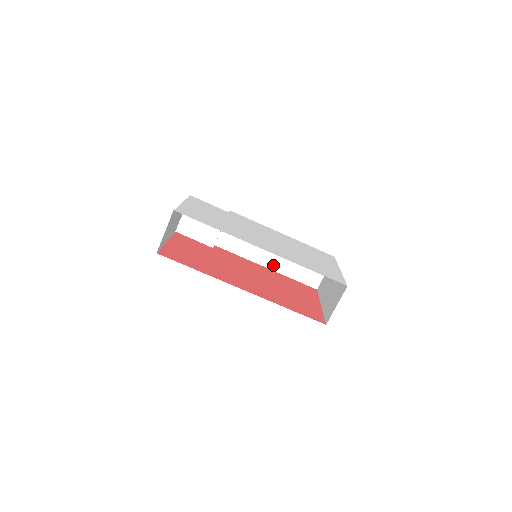
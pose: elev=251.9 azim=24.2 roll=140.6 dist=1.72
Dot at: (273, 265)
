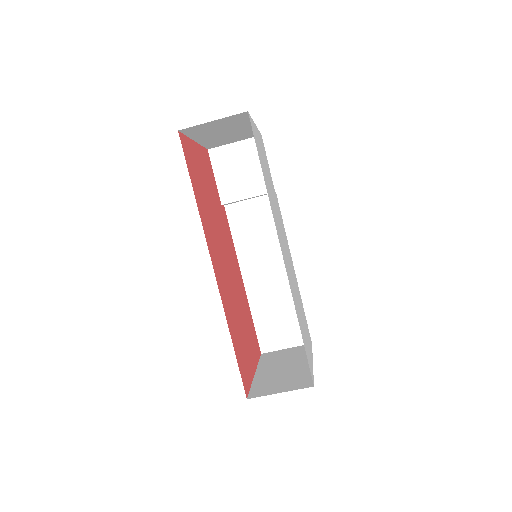
Dot at: (251, 285)
